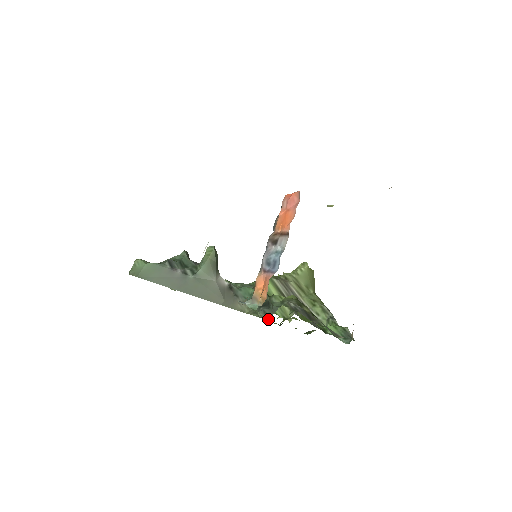
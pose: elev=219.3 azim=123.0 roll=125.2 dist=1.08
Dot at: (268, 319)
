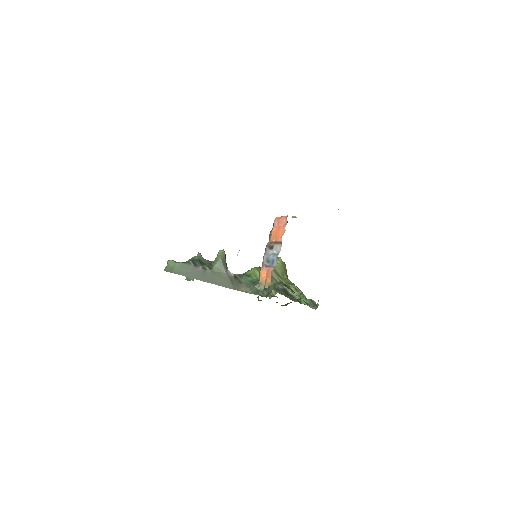
Dot at: (268, 296)
